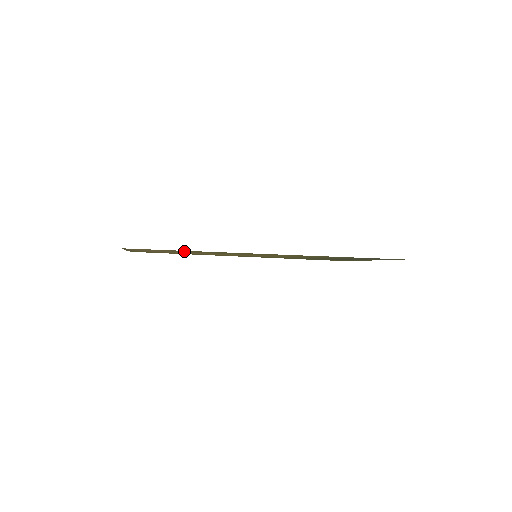
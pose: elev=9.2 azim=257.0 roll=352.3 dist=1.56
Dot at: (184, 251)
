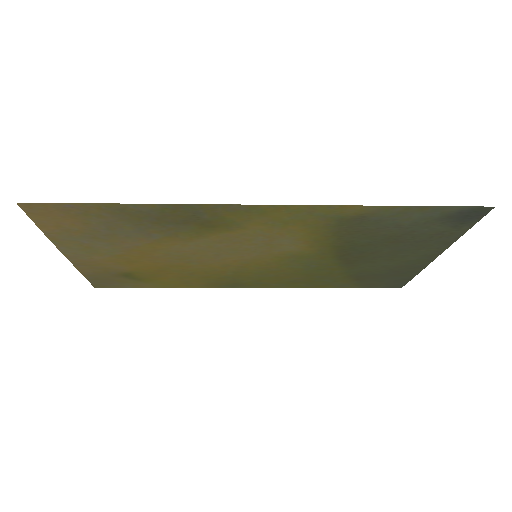
Dot at: (123, 217)
